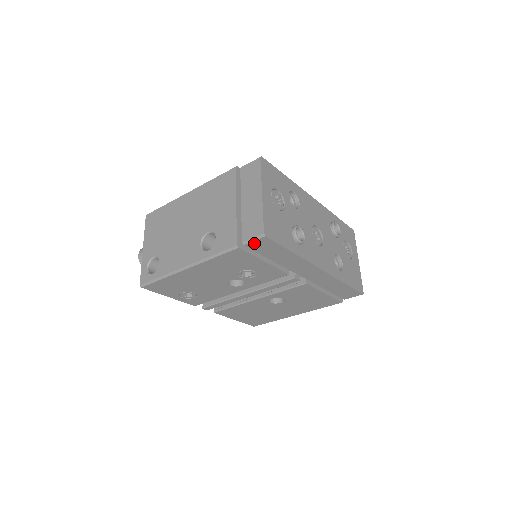
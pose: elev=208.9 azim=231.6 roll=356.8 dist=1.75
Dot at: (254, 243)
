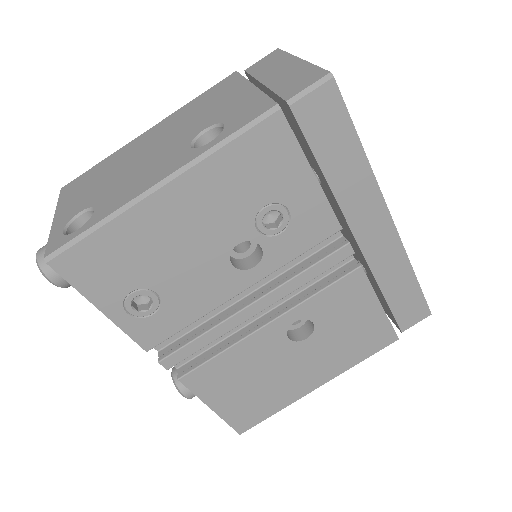
Dot at: (308, 102)
